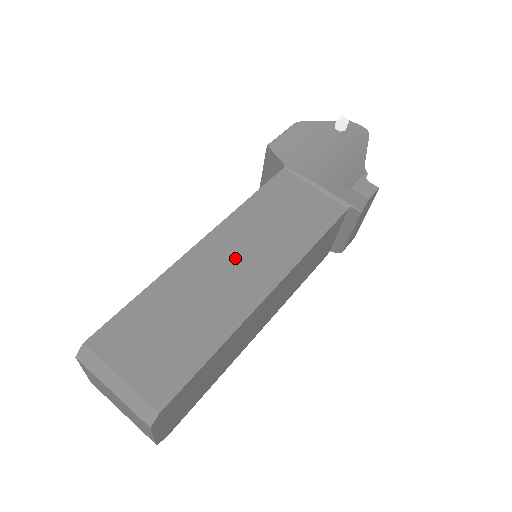
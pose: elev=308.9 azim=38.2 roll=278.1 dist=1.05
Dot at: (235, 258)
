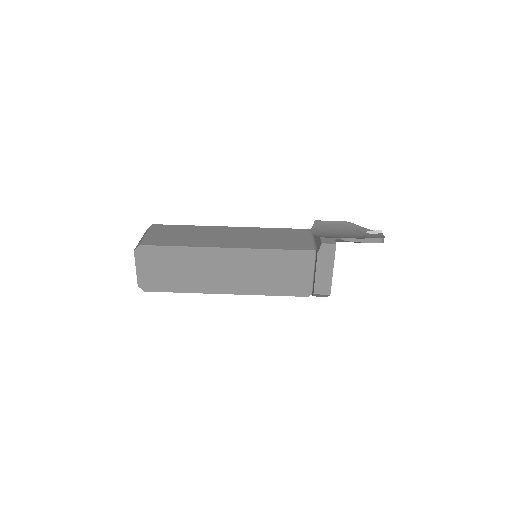
Dot at: (234, 235)
